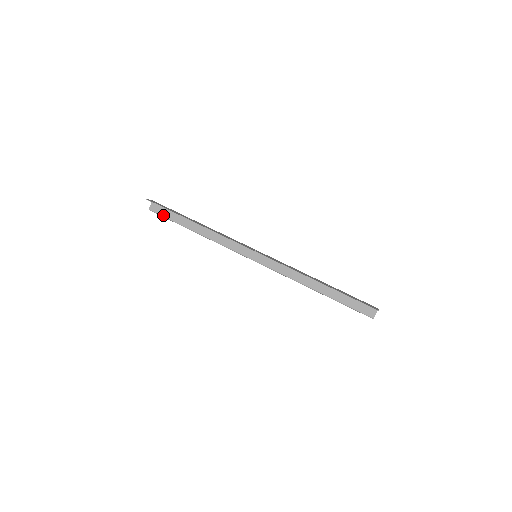
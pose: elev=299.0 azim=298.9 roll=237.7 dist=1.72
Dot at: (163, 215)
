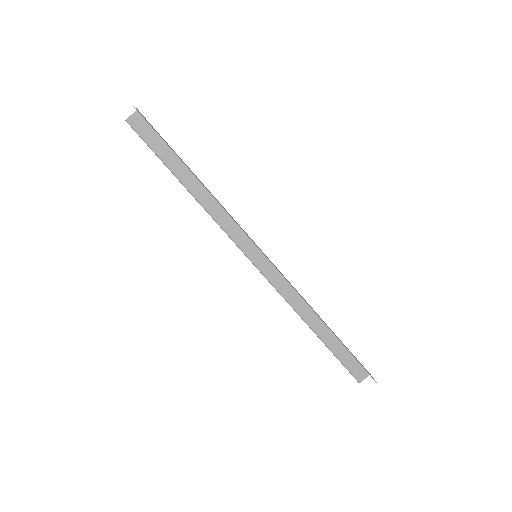
Dot at: (146, 140)
